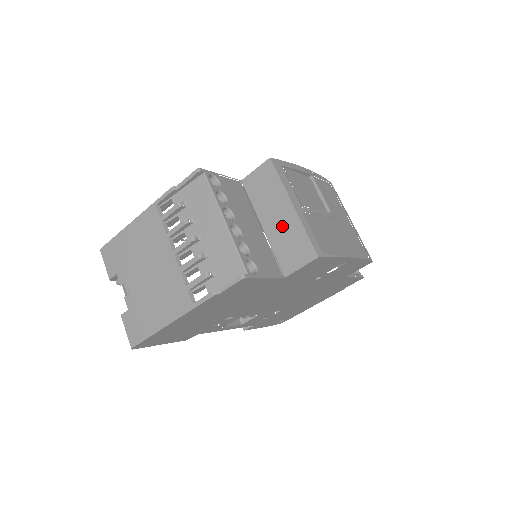
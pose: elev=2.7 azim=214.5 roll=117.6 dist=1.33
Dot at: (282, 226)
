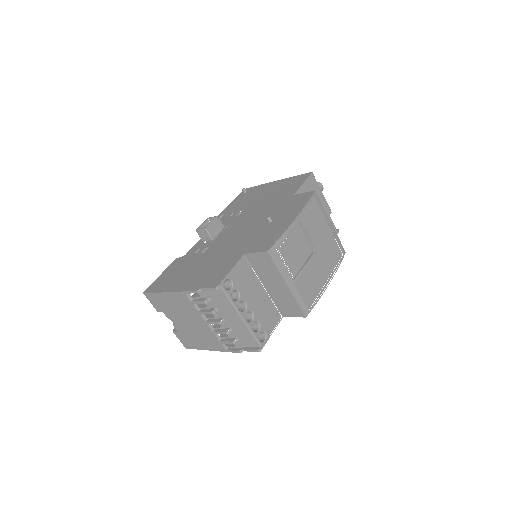
Dot at: (280, 293)
